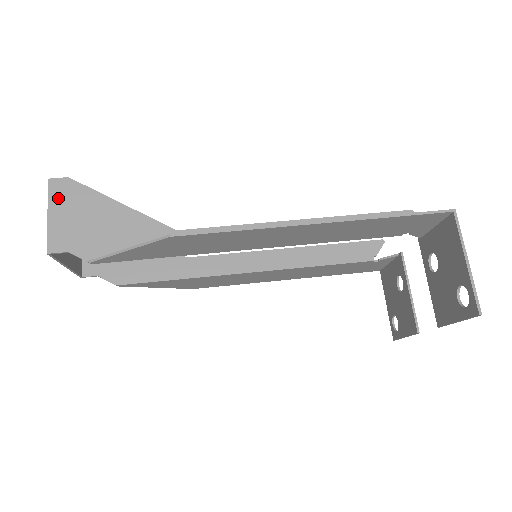
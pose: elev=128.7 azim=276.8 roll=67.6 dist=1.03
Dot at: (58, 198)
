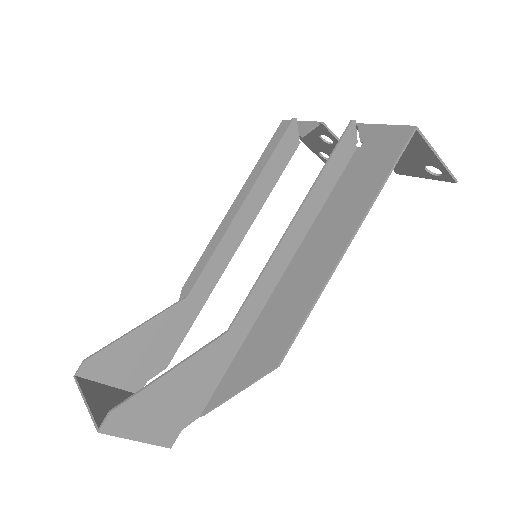
Dot at: (126, 428)
